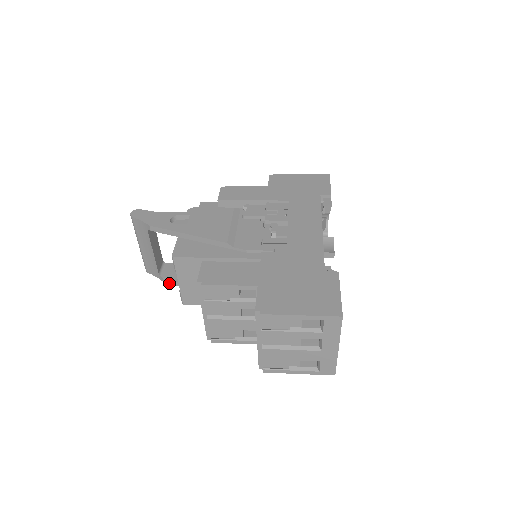
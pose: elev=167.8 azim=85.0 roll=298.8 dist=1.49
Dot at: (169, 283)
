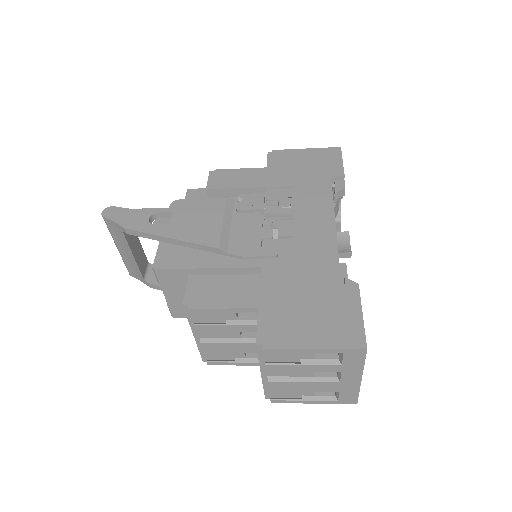
Dot at: occluded
